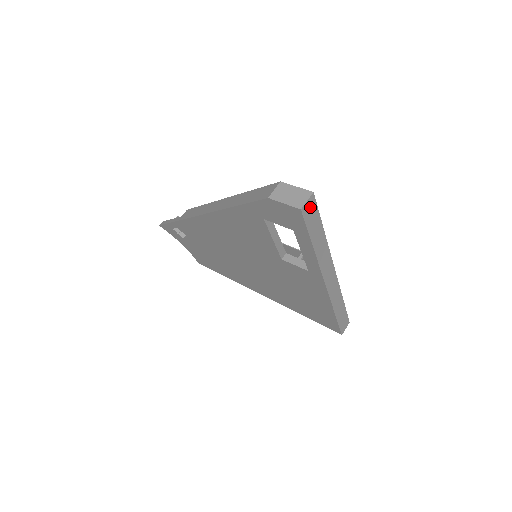
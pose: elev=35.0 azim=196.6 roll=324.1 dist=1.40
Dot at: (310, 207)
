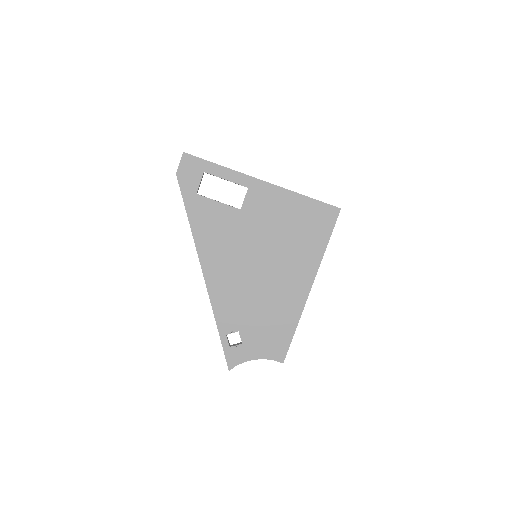
Dot at: occluded
